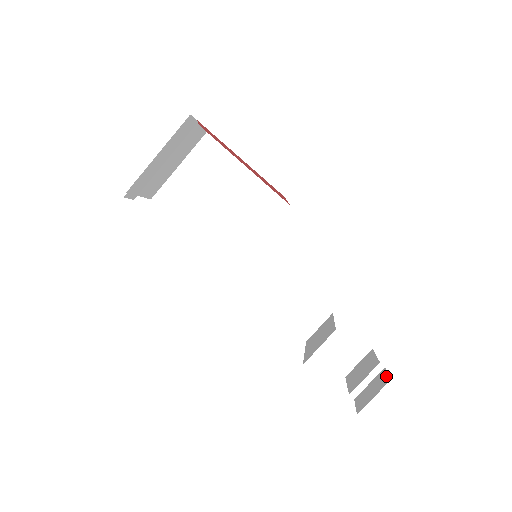
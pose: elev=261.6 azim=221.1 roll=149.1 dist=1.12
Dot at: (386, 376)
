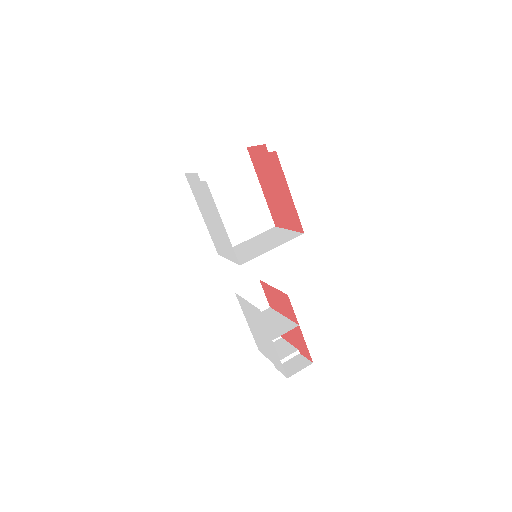
Dot at: (306, 360)
